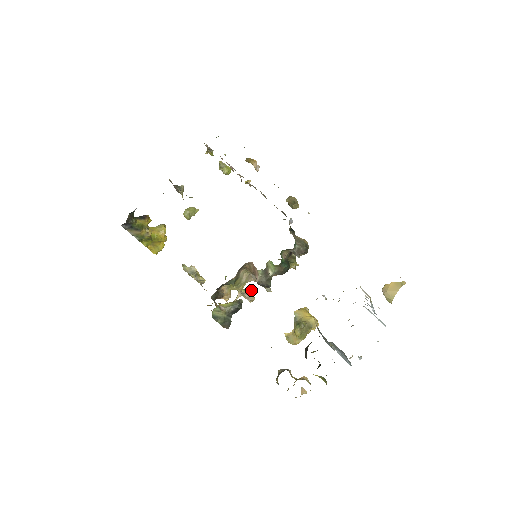
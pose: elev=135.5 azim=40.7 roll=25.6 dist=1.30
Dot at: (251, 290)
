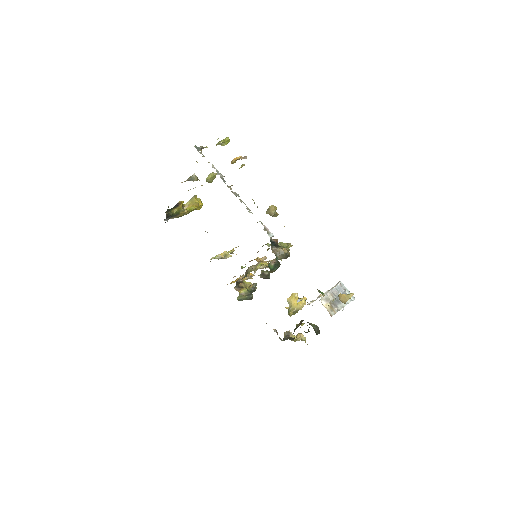
Dot at: (255, 289)
